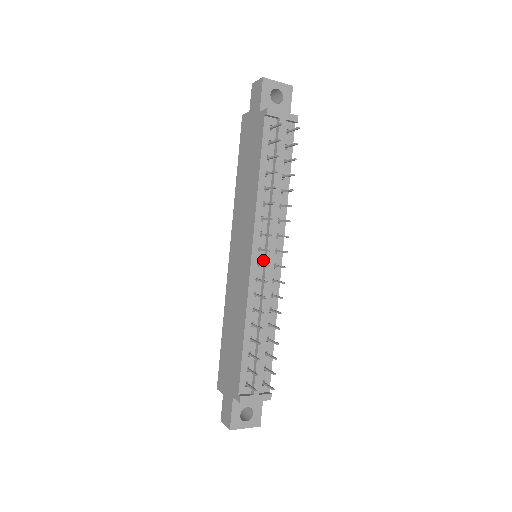
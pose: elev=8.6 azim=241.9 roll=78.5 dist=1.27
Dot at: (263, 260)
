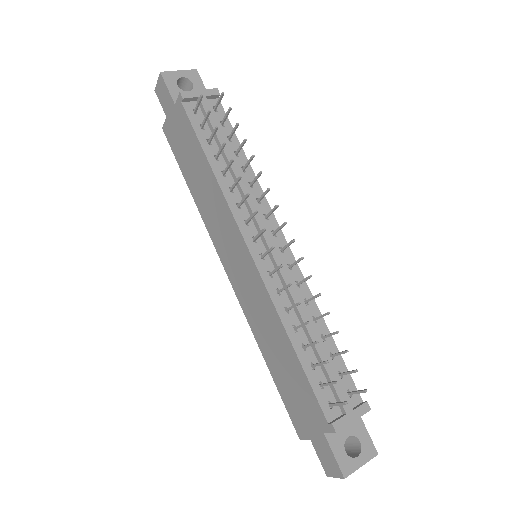
Dot at: (265, 250)
